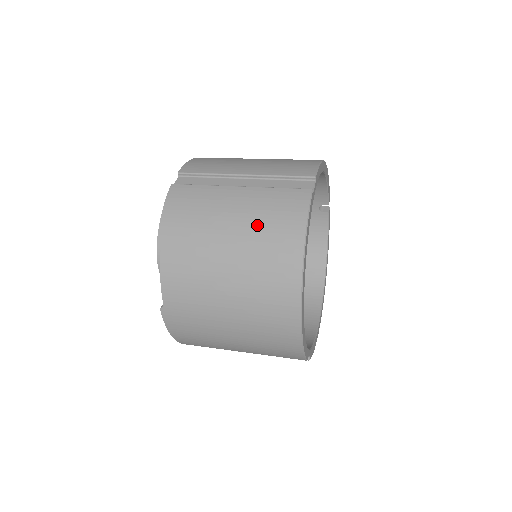
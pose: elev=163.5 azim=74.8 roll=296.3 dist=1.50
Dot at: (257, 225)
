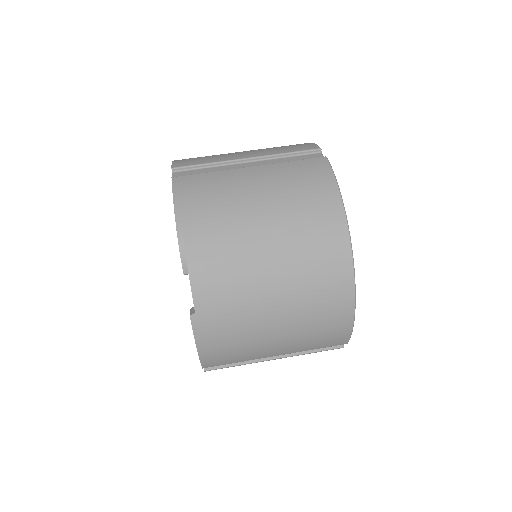
Dot at: (288, 195)
